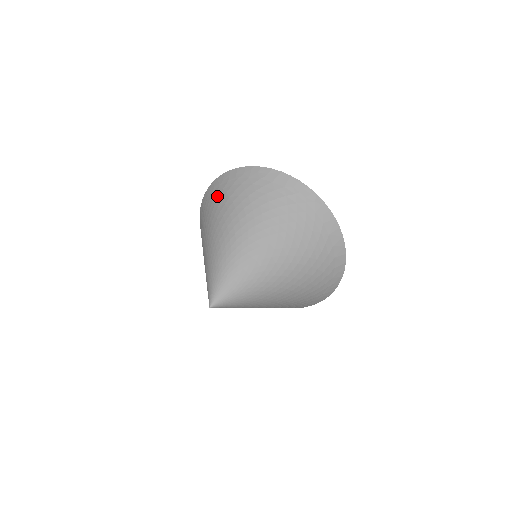
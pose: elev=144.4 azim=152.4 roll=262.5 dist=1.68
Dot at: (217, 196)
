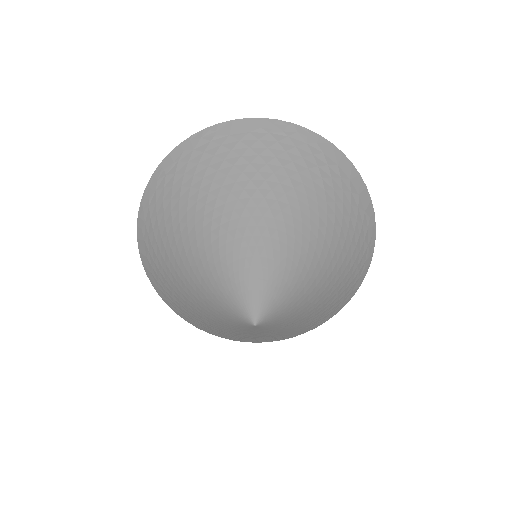
Dot at: (160, 202)
